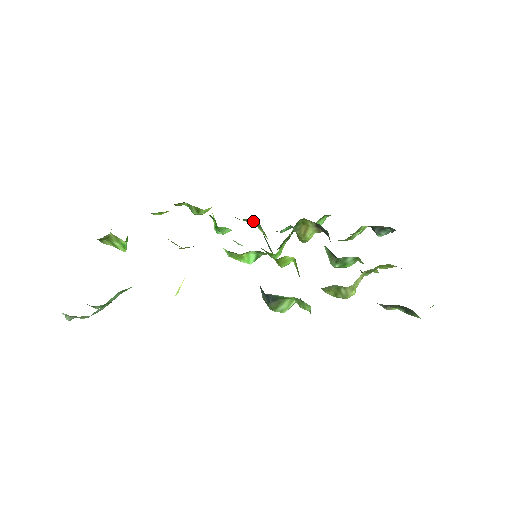
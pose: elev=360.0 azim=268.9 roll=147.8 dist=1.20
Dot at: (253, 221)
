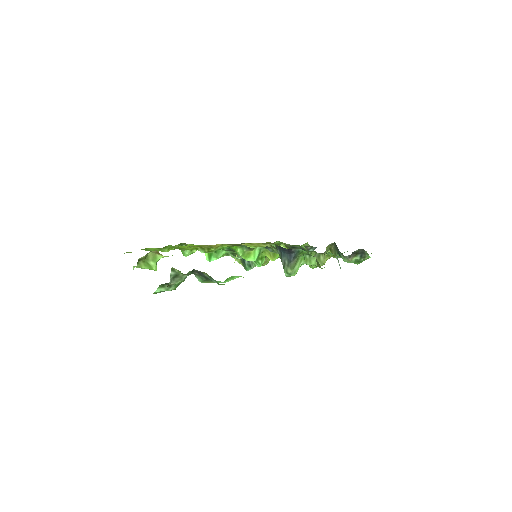
Dot at: occluded
